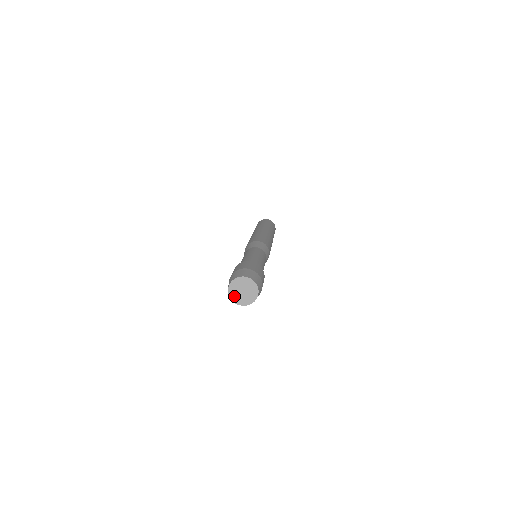
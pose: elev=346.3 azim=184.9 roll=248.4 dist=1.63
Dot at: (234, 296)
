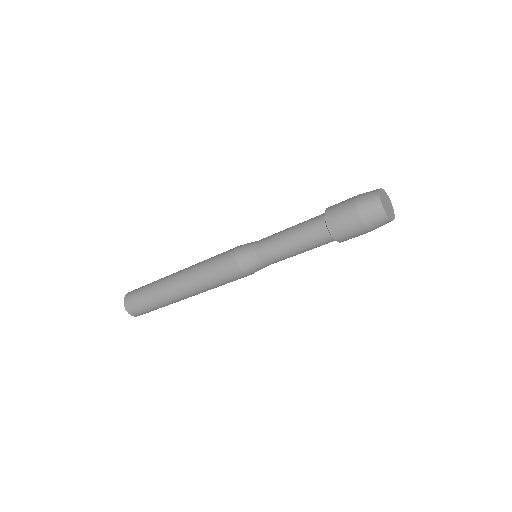
Dot at: (382, 200)
